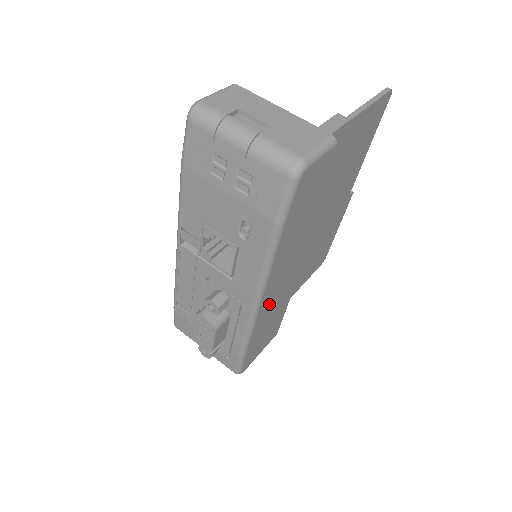
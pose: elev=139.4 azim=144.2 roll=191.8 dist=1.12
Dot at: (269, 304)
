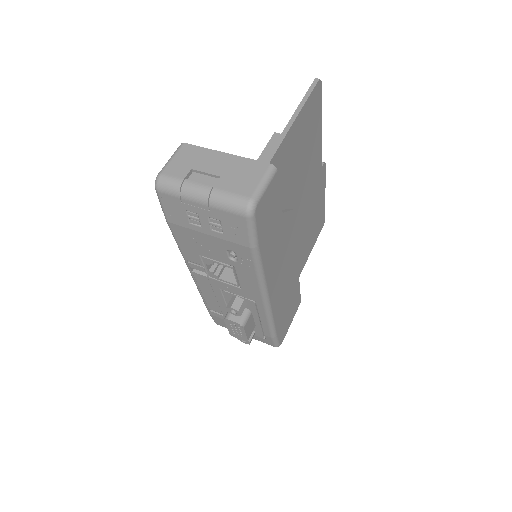
Dot at: (278, 293)
